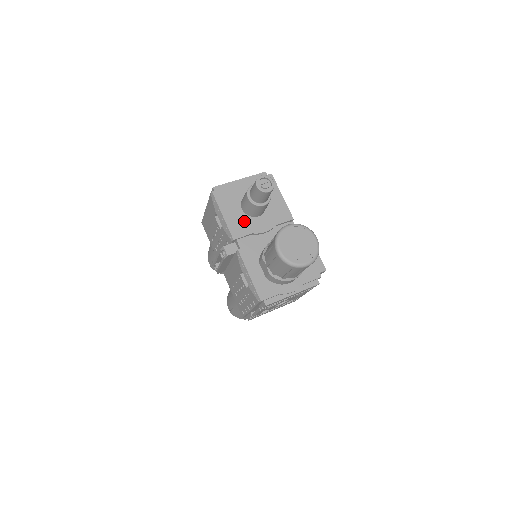
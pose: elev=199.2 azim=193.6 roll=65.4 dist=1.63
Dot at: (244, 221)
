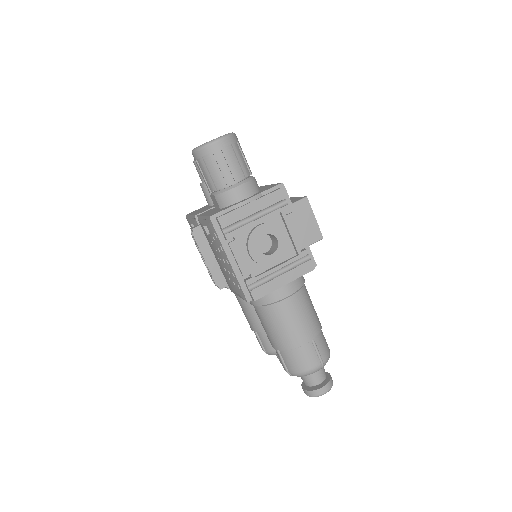
Dot at: occluded
